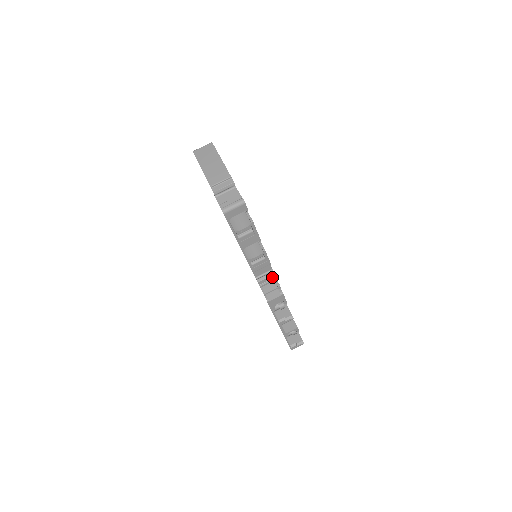
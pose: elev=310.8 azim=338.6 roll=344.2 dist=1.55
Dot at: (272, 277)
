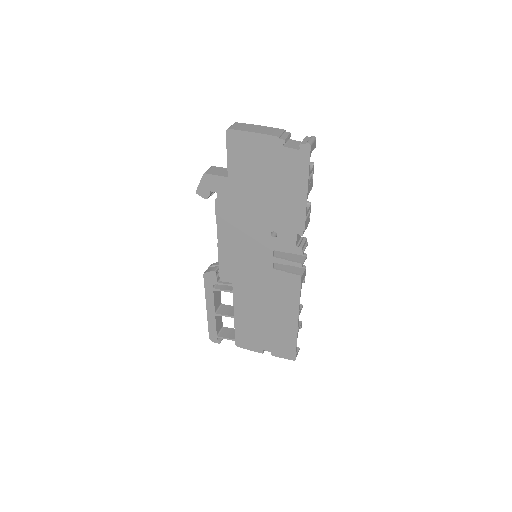
Dot at: (305, 242)
